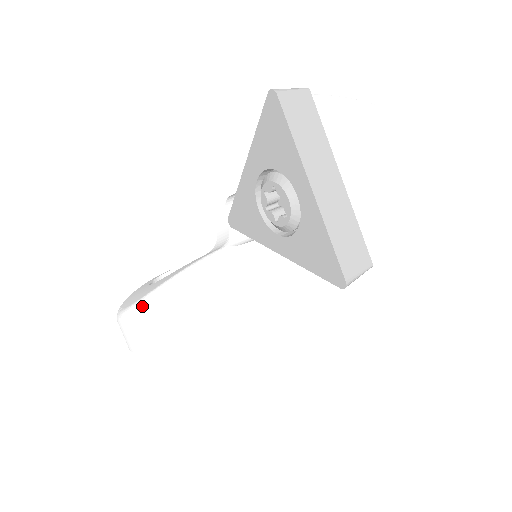
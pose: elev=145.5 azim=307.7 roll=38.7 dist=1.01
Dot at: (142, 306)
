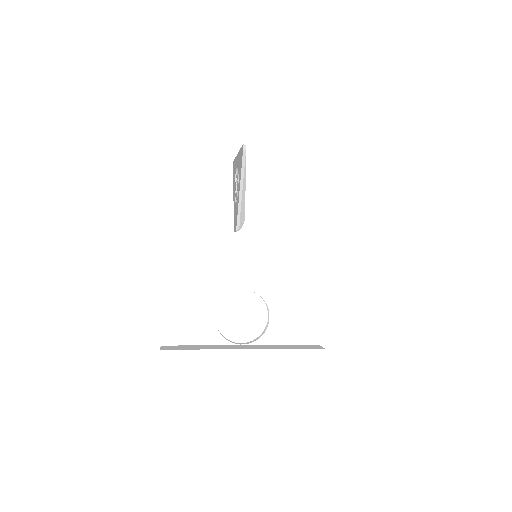
Dot at: occluded
